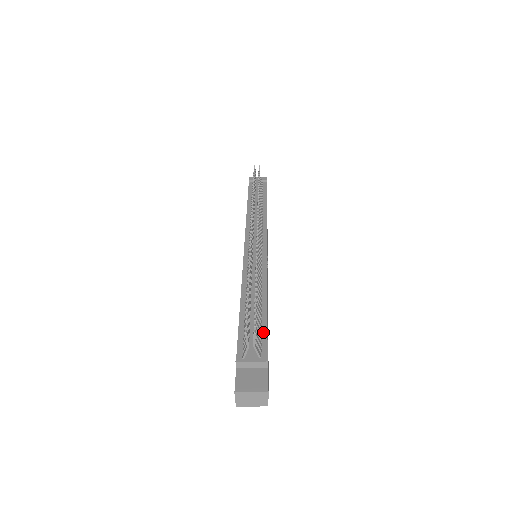
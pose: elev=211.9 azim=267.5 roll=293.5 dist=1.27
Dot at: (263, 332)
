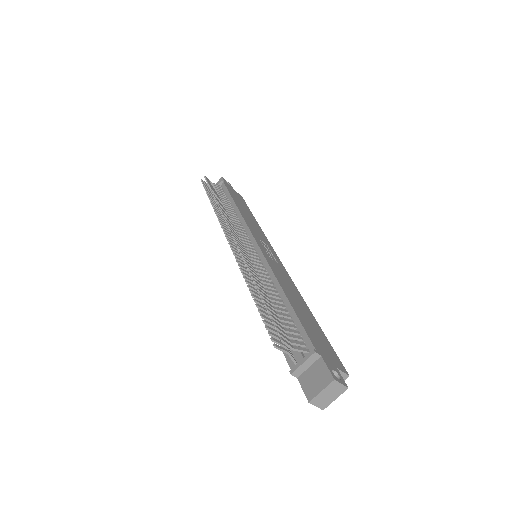
Dot at: (297, 326)
